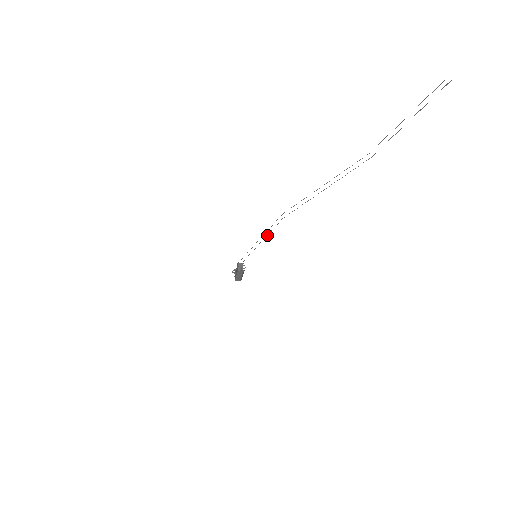
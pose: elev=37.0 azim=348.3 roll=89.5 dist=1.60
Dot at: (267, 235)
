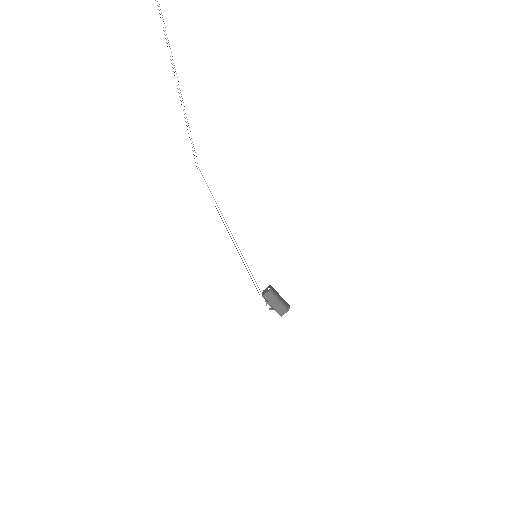
Dot at: occluded
